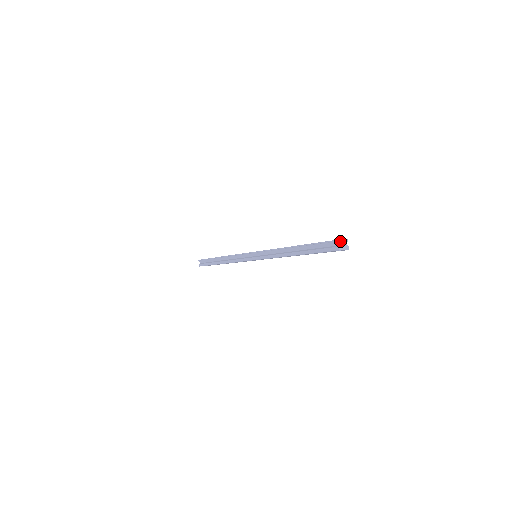
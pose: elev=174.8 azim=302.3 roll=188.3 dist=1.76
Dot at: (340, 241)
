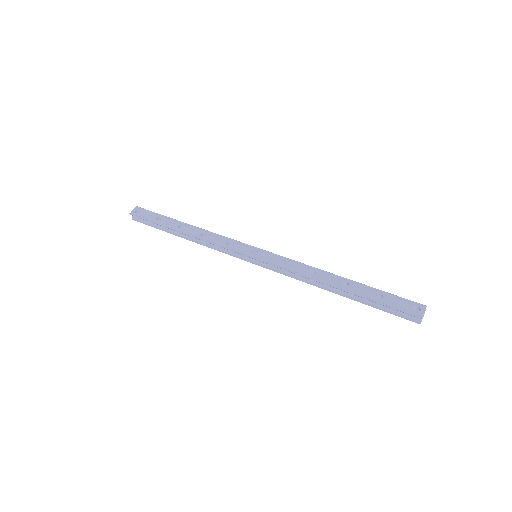
Dot at: (422, 316)
